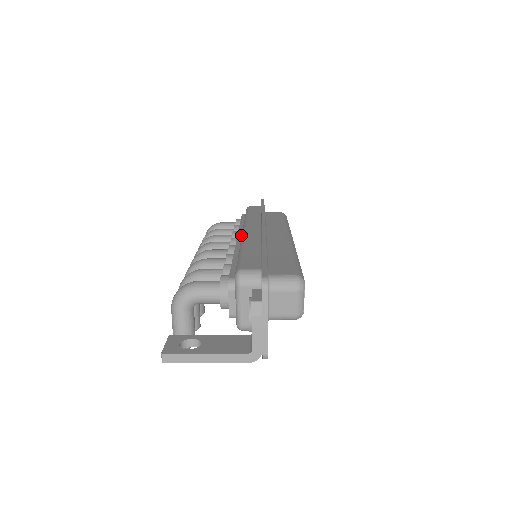
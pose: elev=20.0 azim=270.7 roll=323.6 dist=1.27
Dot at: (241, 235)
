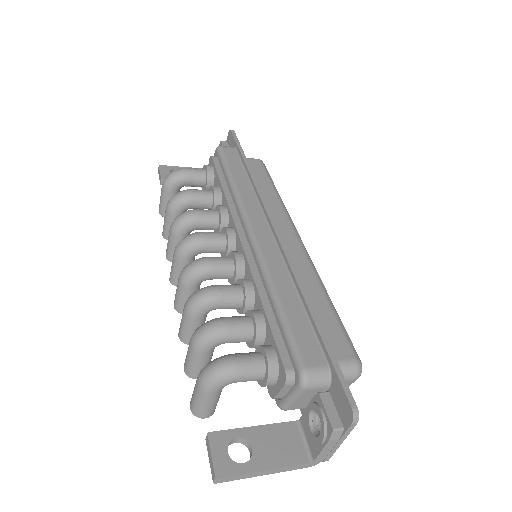
Dot at: (241, 230)
